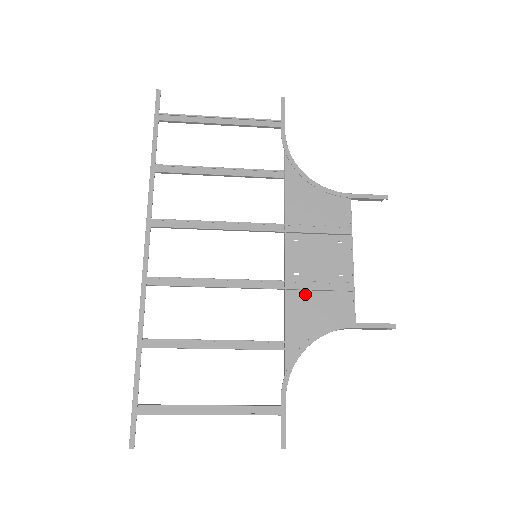
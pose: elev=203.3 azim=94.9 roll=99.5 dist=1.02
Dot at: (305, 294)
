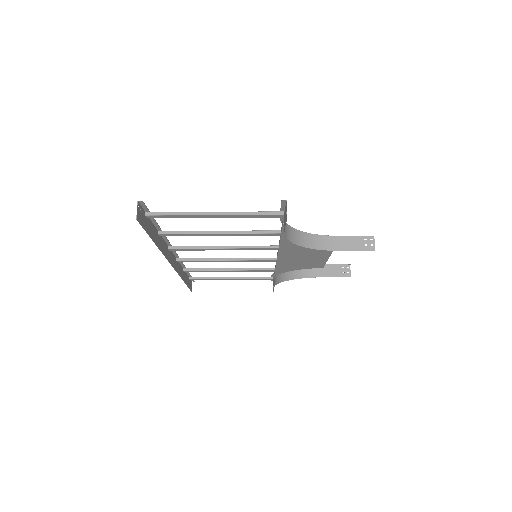
Dot at: (296, 248)
